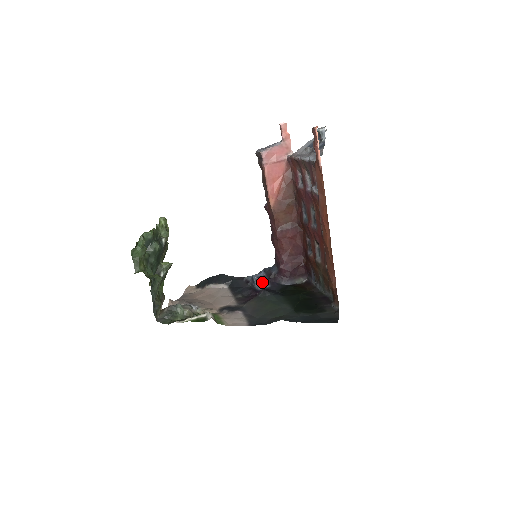
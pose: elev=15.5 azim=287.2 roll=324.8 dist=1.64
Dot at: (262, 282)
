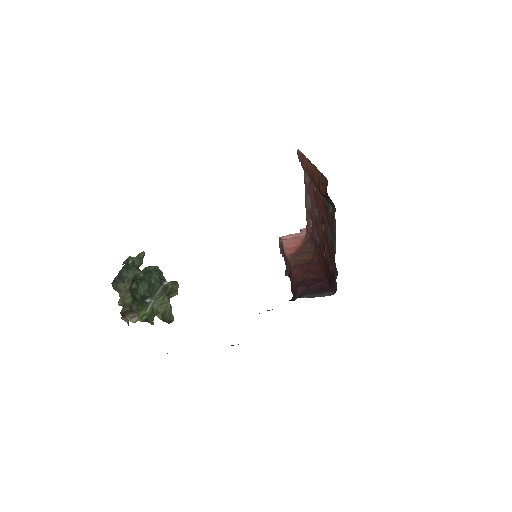
Dot at: occluded
